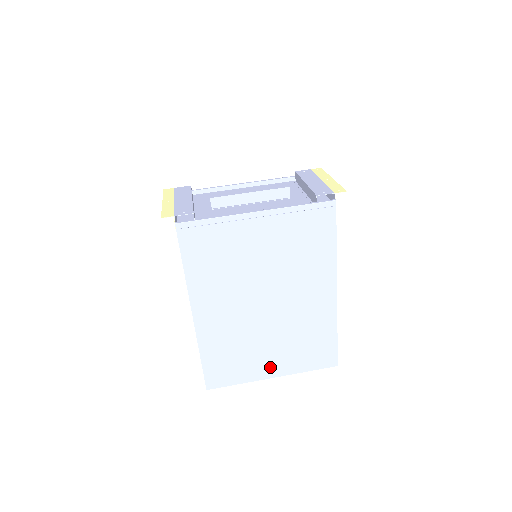
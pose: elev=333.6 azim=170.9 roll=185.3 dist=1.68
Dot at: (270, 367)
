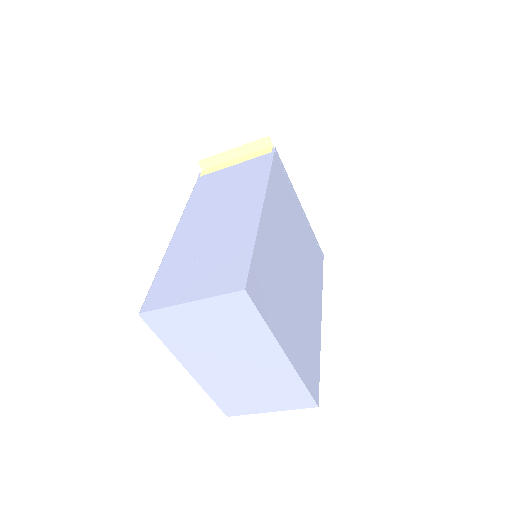
Dot at: (287, 337)
